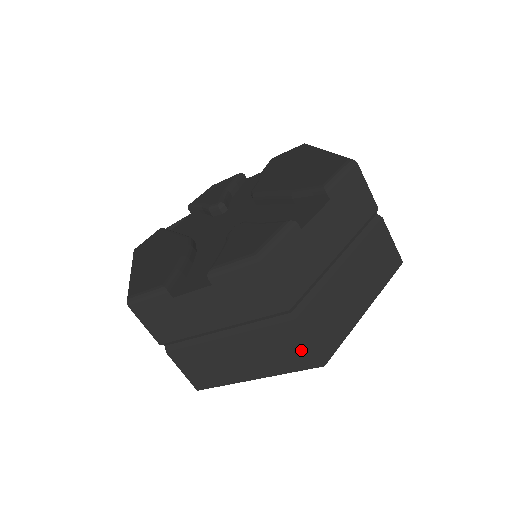
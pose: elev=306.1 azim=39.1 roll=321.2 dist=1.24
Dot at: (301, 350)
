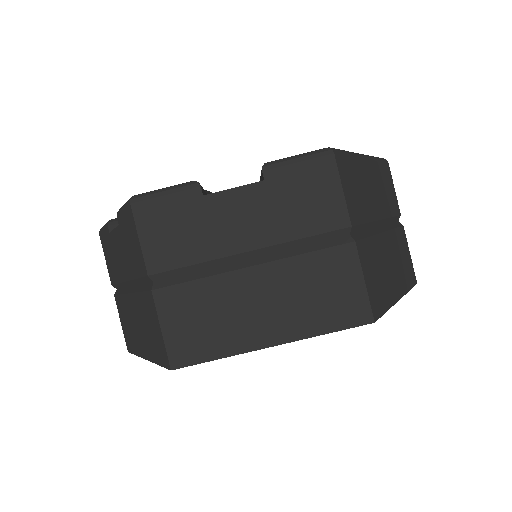
Dot at: (159, 336)
